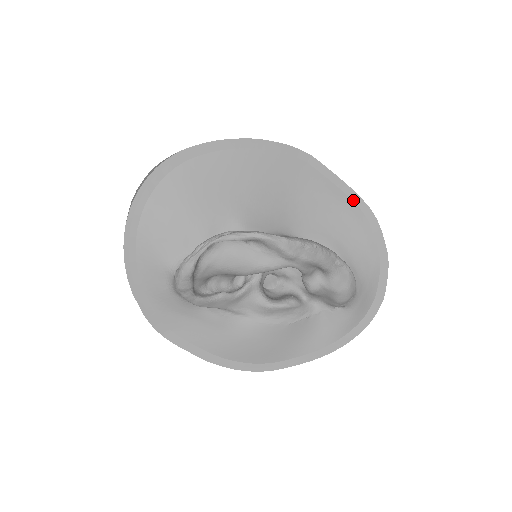
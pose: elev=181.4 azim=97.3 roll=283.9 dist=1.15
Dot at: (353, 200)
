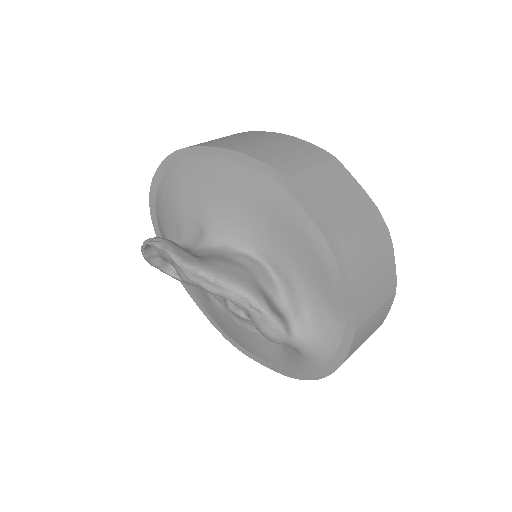
Dot at: (328, 243)
